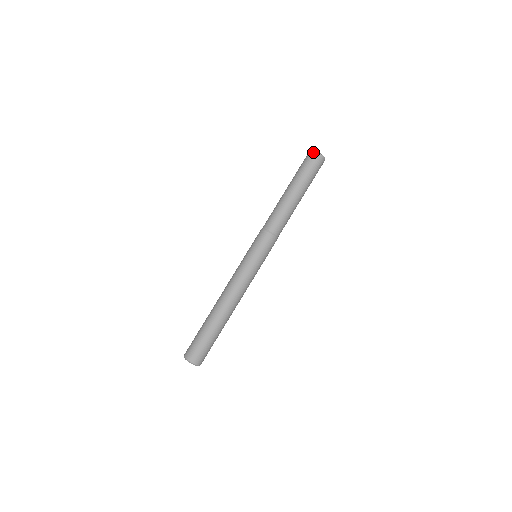
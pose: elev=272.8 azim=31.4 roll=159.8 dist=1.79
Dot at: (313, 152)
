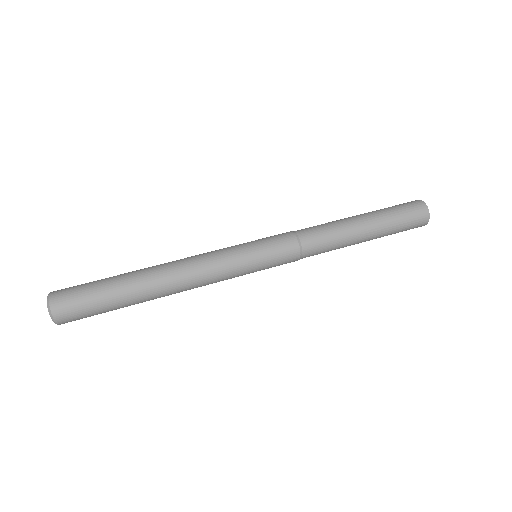
Dot at: (420, 201)
